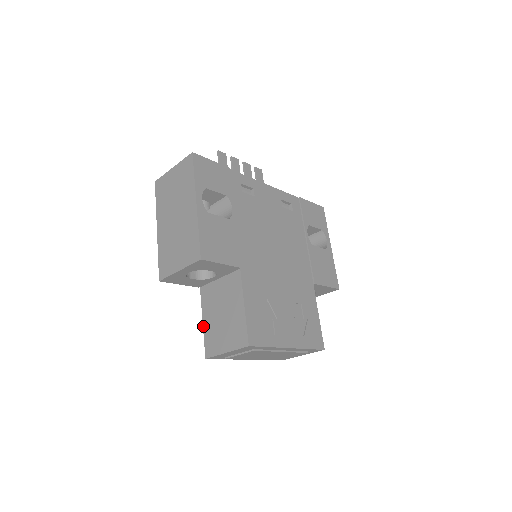
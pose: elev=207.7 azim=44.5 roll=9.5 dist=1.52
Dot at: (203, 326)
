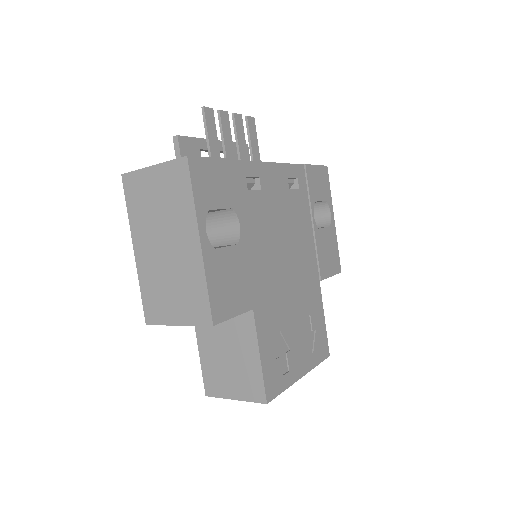
Dot at: (200, 358)
